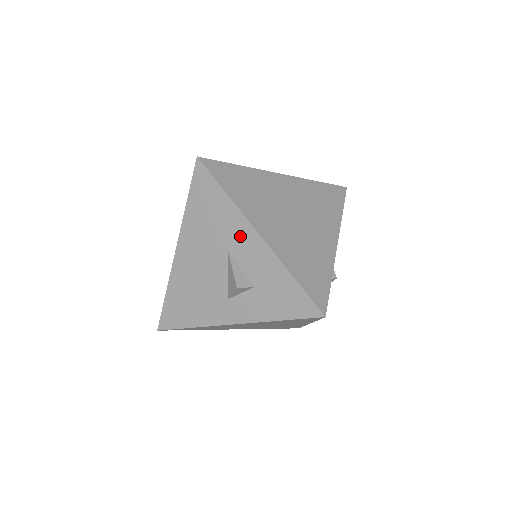
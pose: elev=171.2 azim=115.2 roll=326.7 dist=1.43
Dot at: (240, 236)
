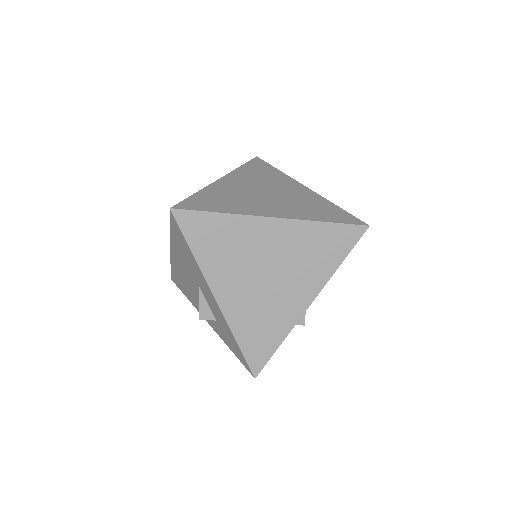
Dot at: (204, 286)
